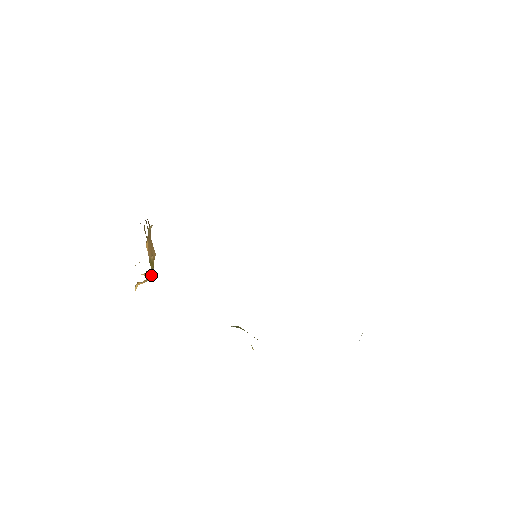
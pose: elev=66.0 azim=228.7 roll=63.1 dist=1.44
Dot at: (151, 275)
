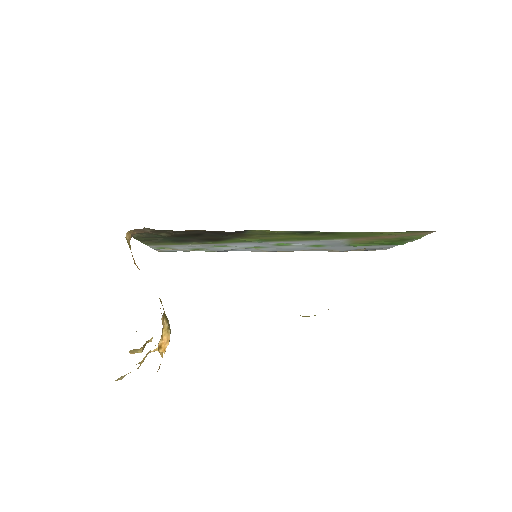
Dot at: (166, 319)
